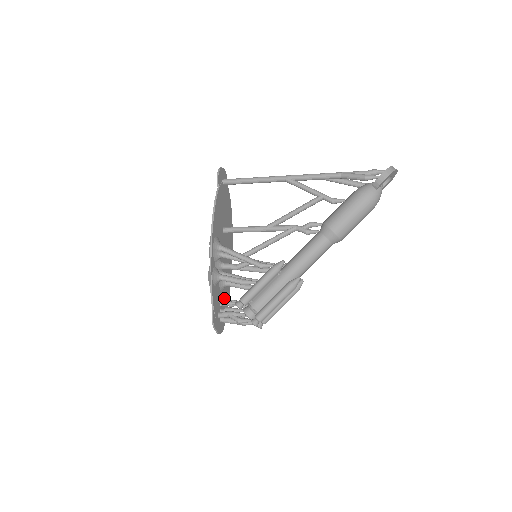
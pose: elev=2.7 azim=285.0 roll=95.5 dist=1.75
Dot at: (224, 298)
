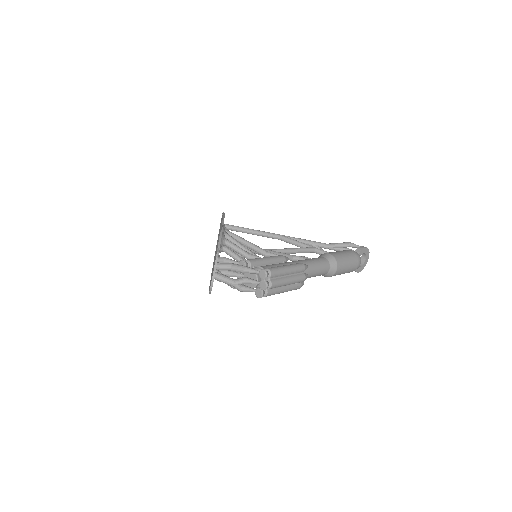
Dot at: occluded
